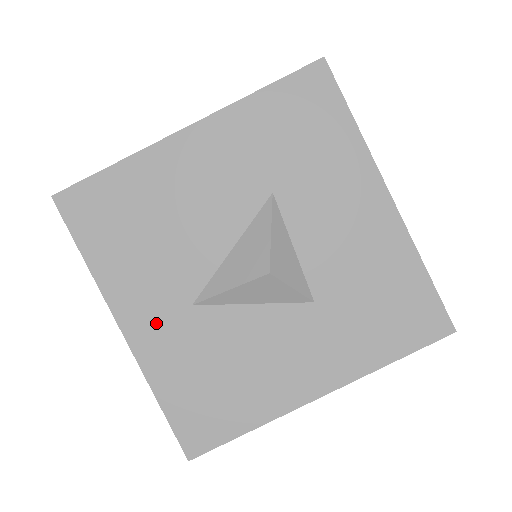
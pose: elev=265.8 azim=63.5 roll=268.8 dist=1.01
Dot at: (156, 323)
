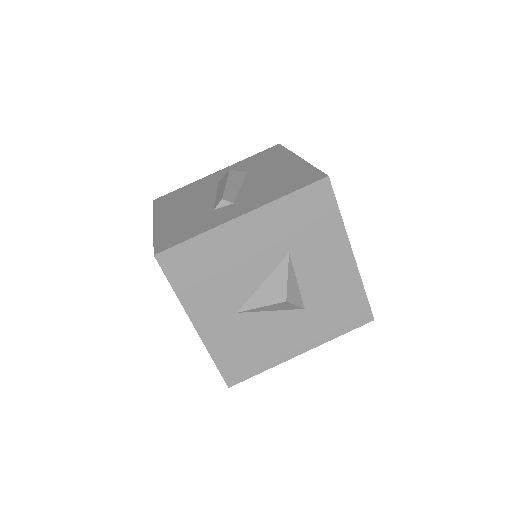
Dot at: (215, 323)
